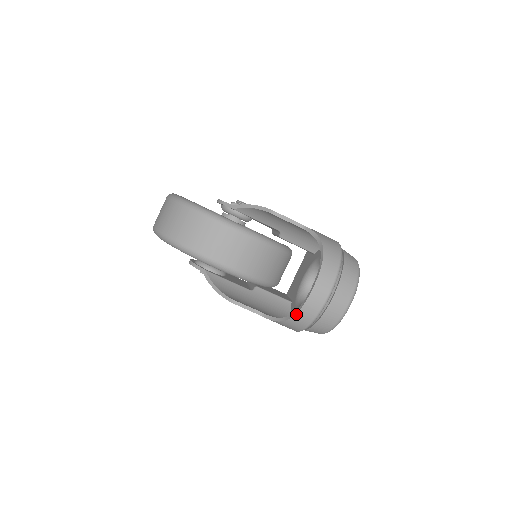
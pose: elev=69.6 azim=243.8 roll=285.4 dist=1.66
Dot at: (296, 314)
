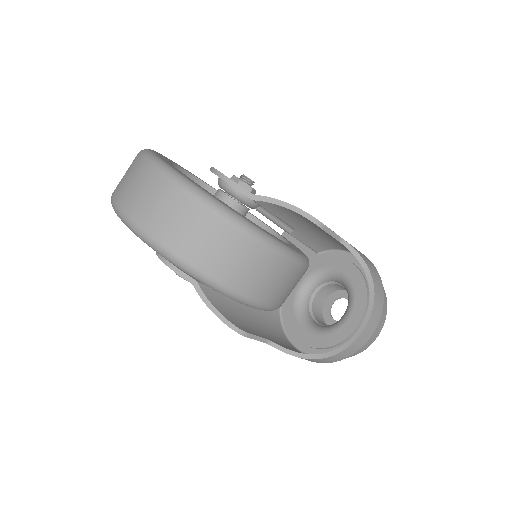
Dot at: (329, 357)
